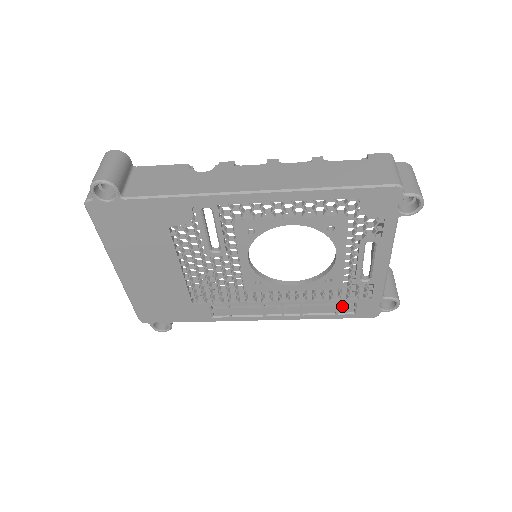
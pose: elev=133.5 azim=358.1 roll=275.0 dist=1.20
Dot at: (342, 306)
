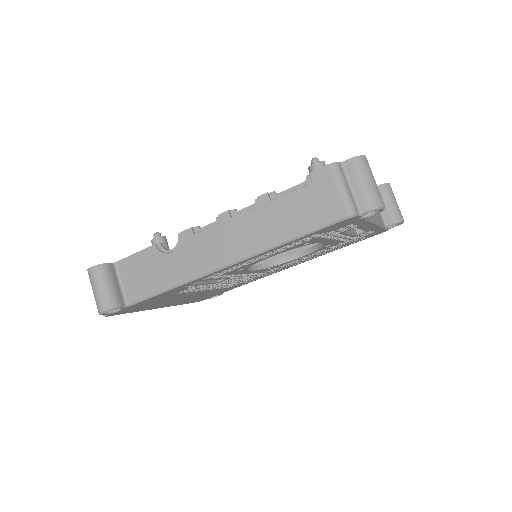
Dot at: (351, 242)
